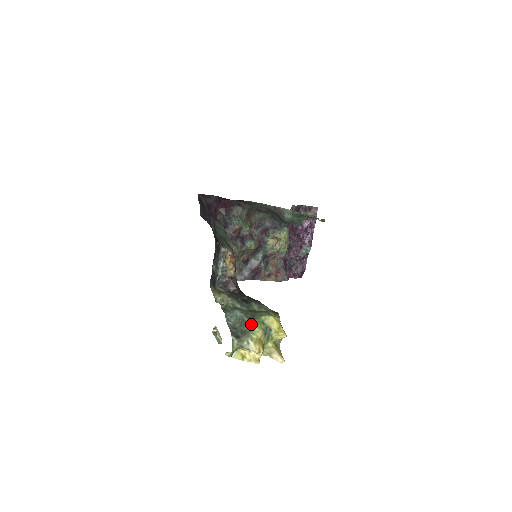
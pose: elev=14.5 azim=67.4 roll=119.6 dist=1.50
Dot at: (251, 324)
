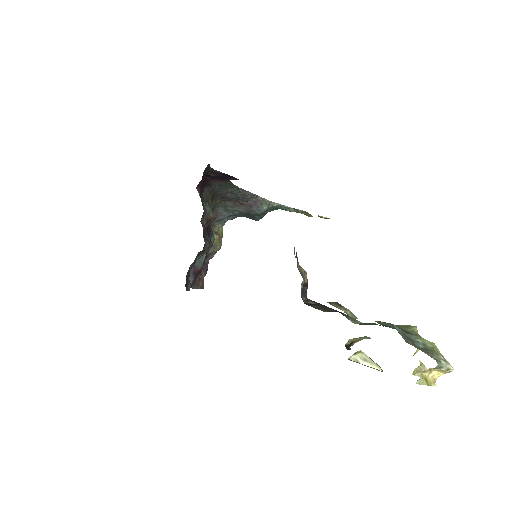
Dot at: (422, 339)
